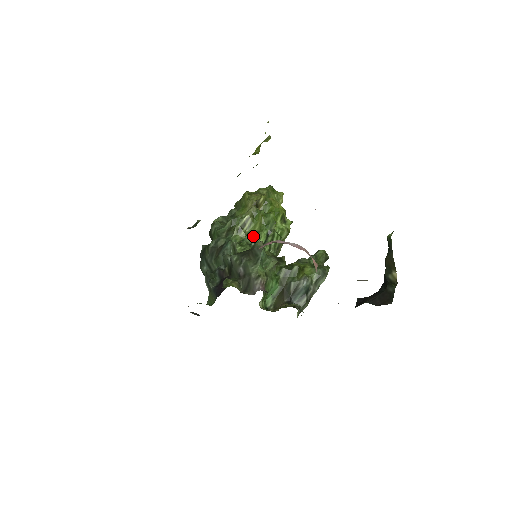
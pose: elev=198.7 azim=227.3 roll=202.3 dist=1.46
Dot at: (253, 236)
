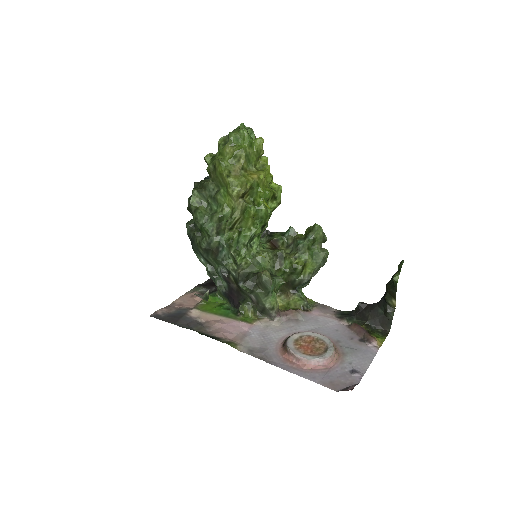
Dot at: (248, 237)
